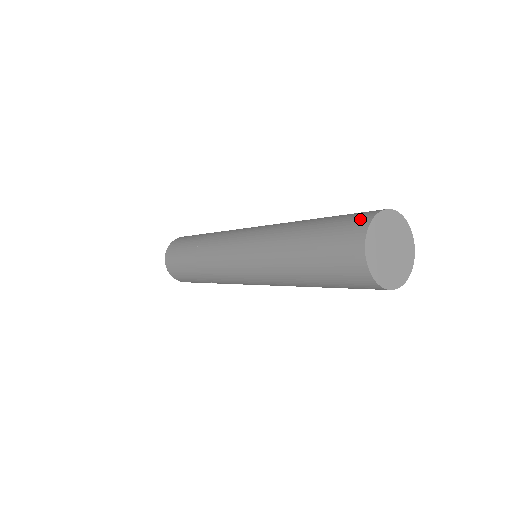
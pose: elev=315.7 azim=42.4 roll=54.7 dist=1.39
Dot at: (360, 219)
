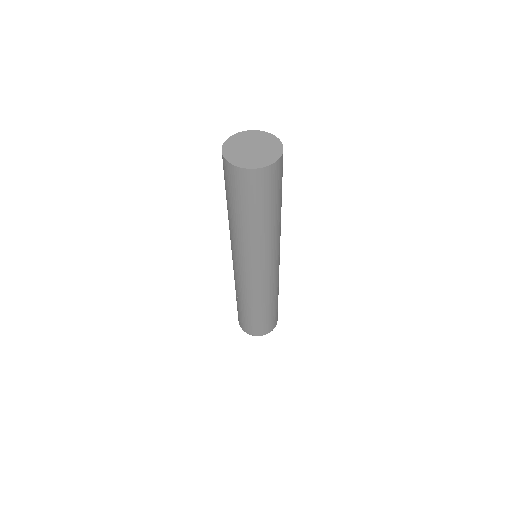
Dot at: occluded
